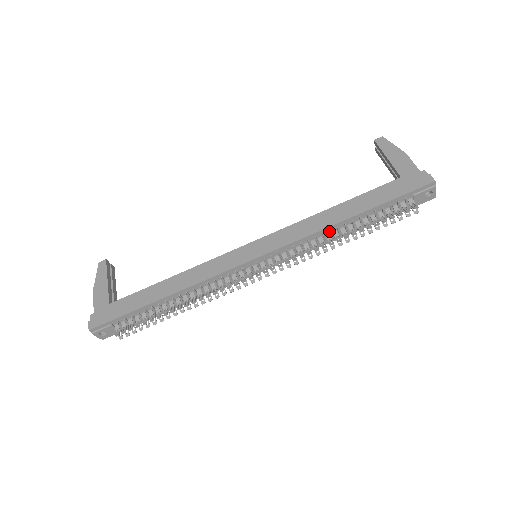
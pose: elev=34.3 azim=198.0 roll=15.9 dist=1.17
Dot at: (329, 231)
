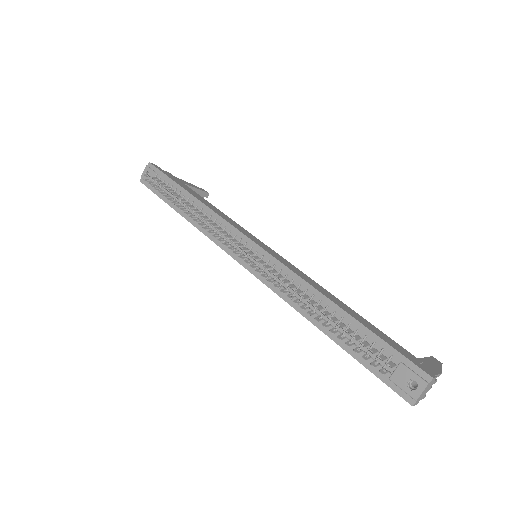
Dot at: (312, 296)
